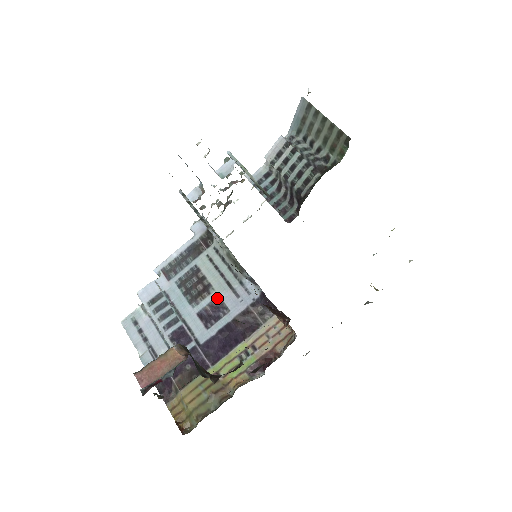
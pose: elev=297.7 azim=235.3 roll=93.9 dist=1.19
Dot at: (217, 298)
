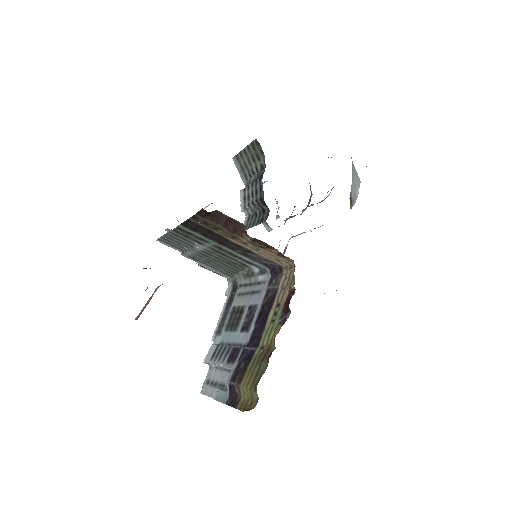
Dot at: (249, 308)
